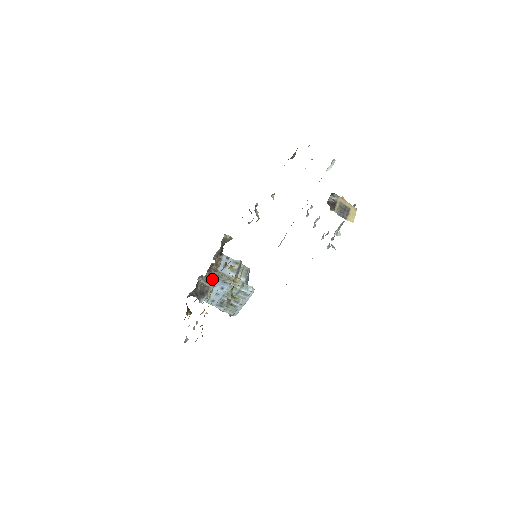
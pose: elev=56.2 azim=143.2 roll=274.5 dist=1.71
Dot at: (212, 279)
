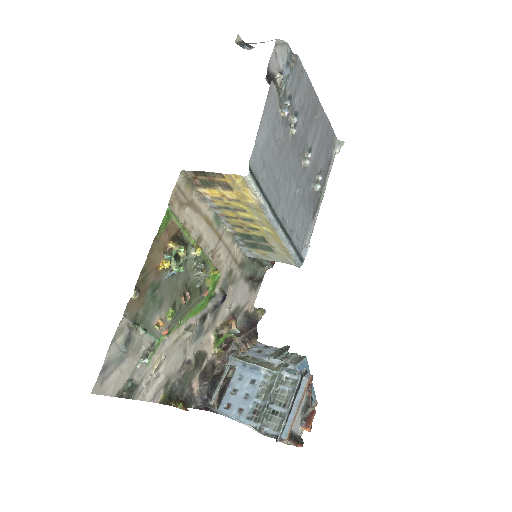
Dot at: (233, 366)
